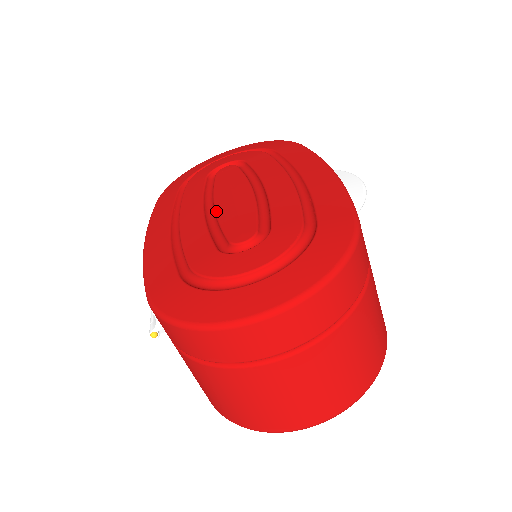
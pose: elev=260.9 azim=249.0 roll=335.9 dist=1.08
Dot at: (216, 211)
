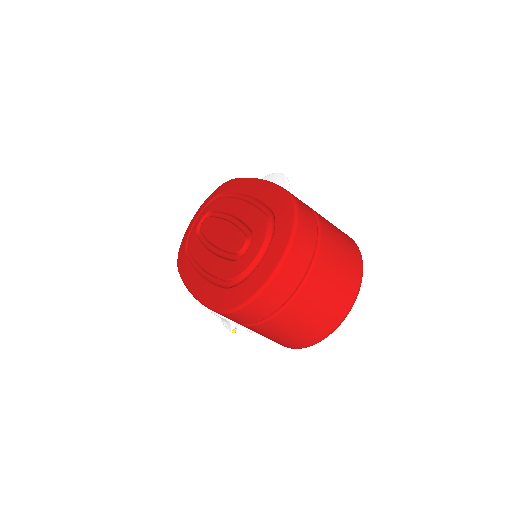
Dot at: (217, 246)
